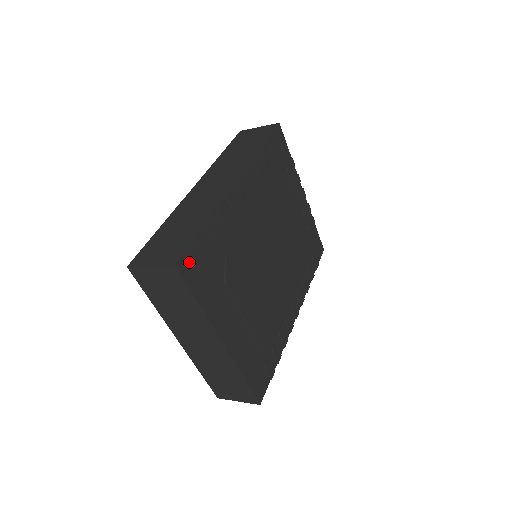
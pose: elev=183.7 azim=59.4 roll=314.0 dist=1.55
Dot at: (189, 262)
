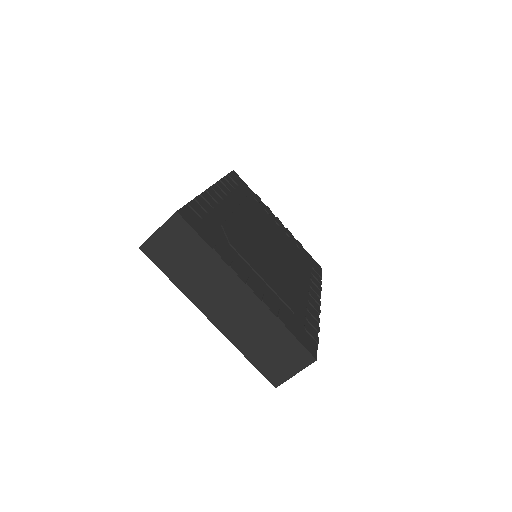
Dot at: (189, 215)
